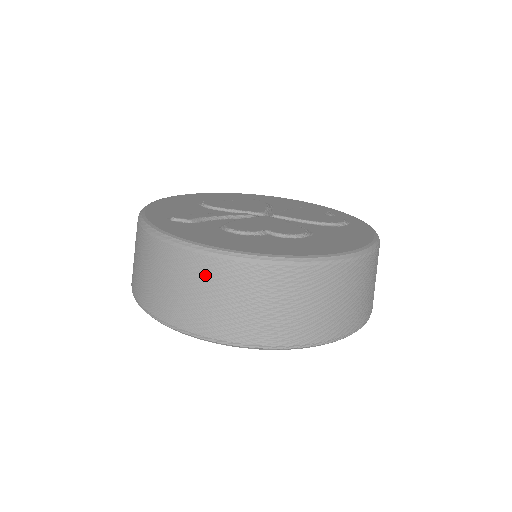
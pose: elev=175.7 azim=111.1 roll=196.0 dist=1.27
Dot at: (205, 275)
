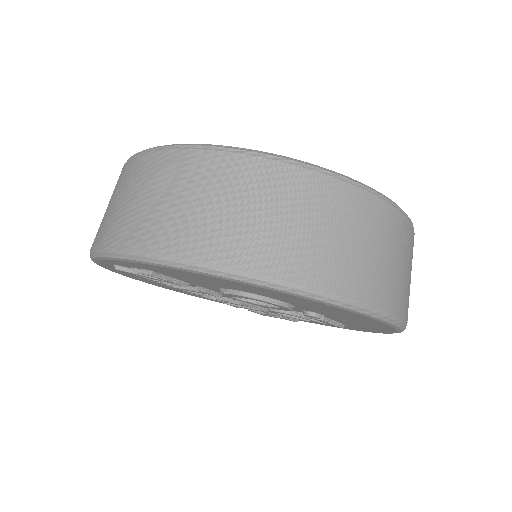
Dot at: occluded
